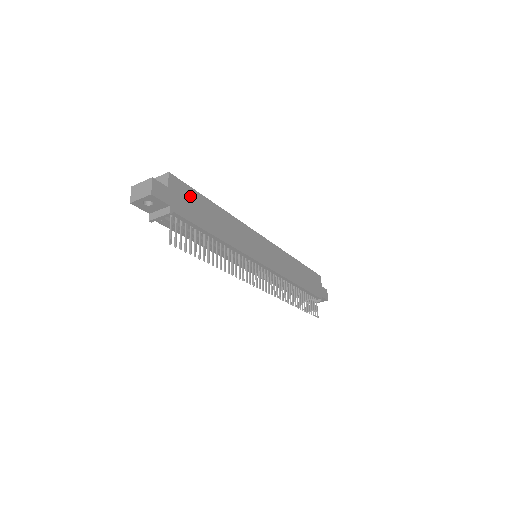
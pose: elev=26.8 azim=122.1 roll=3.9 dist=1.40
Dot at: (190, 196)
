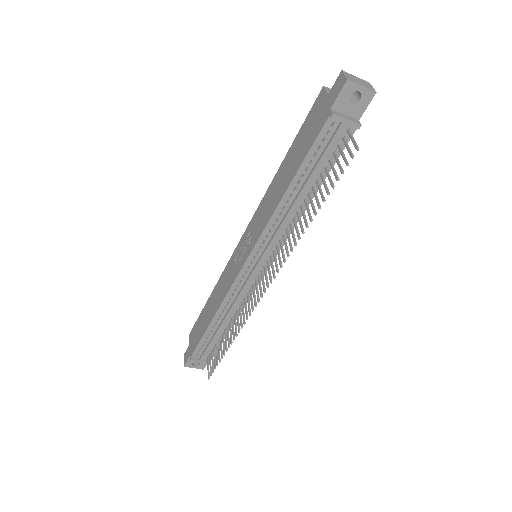
Dot at: occluded
